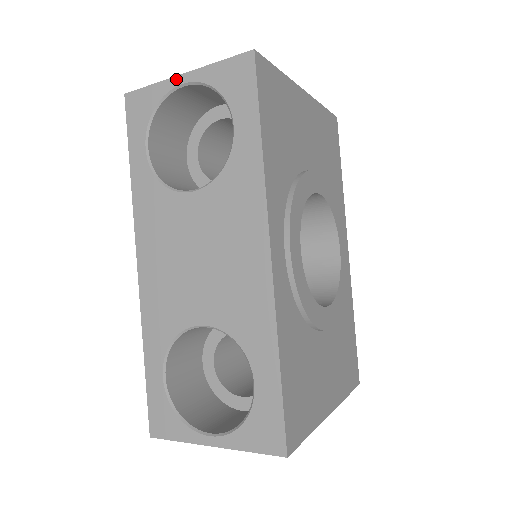
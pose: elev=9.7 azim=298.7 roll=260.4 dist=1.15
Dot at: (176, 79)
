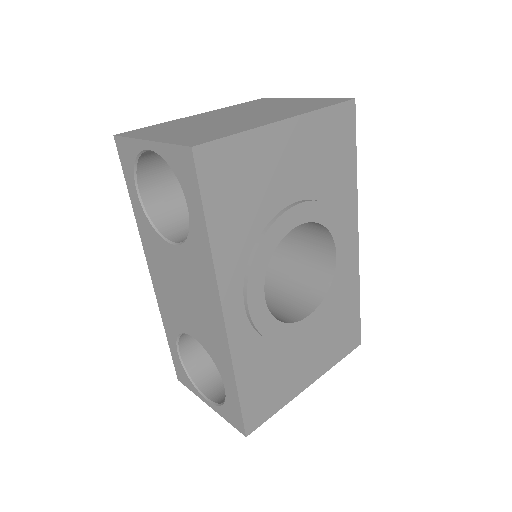
Dot at: (143, 143)
